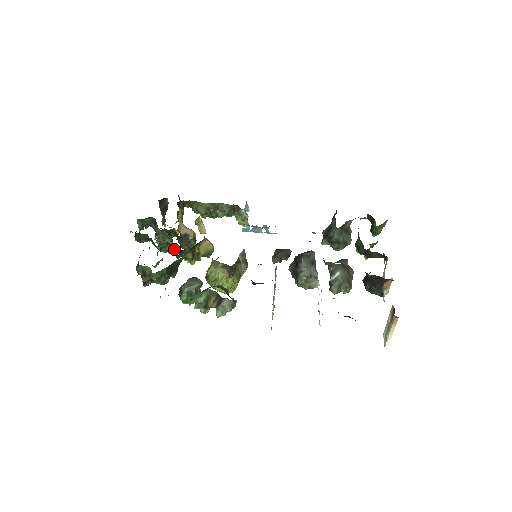
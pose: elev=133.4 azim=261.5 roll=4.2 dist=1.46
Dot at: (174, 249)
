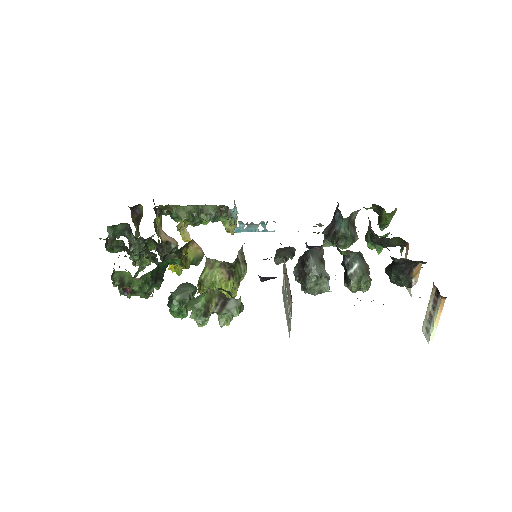
Dot at: occluded
